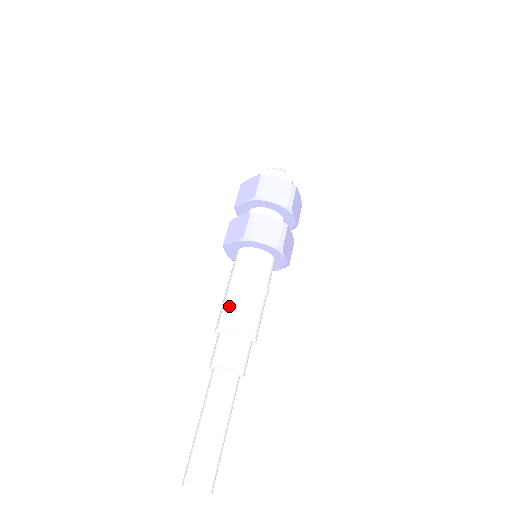
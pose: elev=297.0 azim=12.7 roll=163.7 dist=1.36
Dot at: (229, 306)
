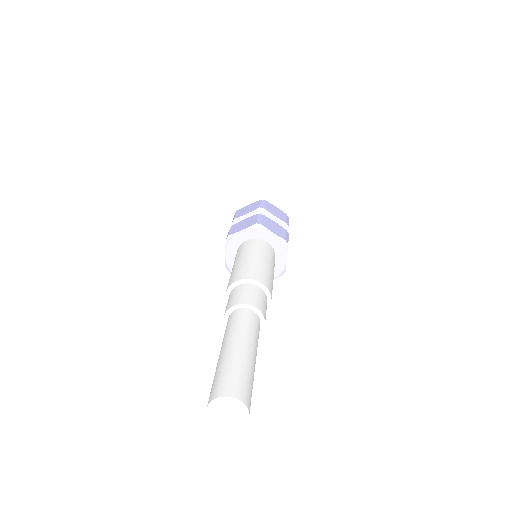
Dot at: (245, 267)
